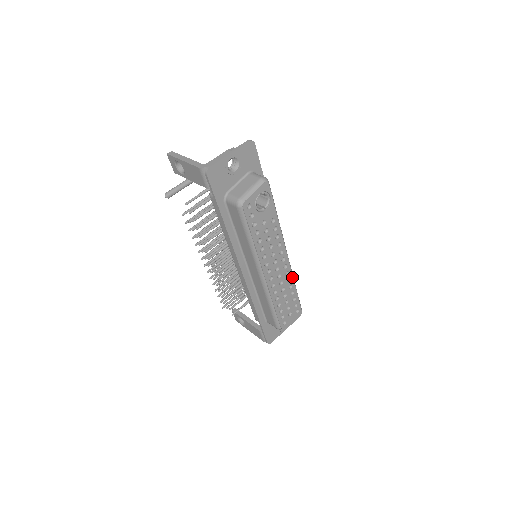
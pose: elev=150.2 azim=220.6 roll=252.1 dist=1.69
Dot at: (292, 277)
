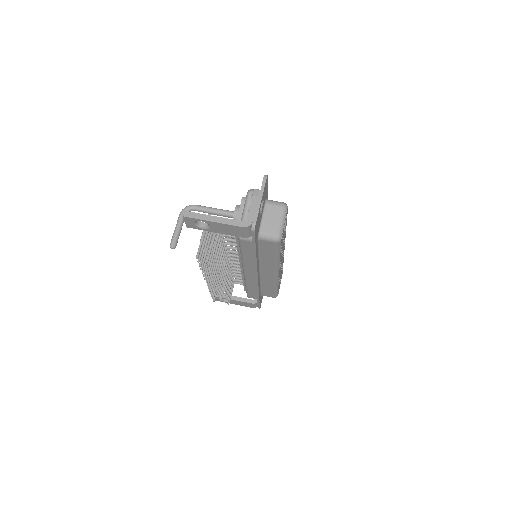
Dot at: occluded
